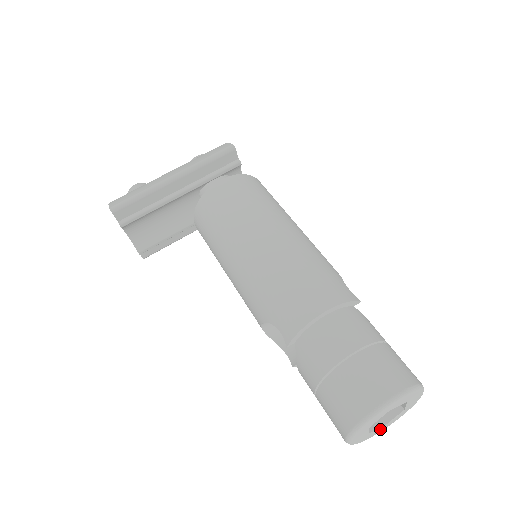
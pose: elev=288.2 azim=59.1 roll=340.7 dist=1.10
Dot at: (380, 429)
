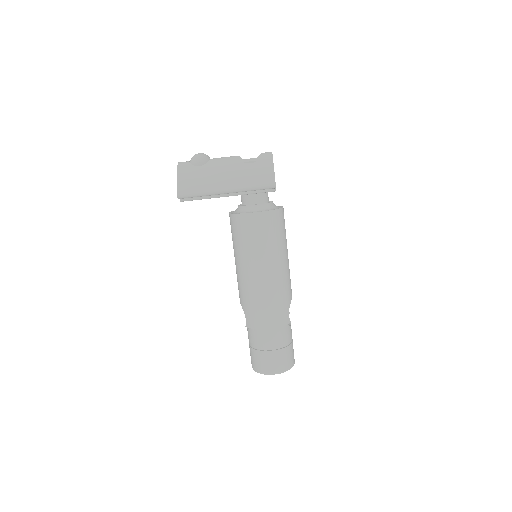
Dot at: occluded
